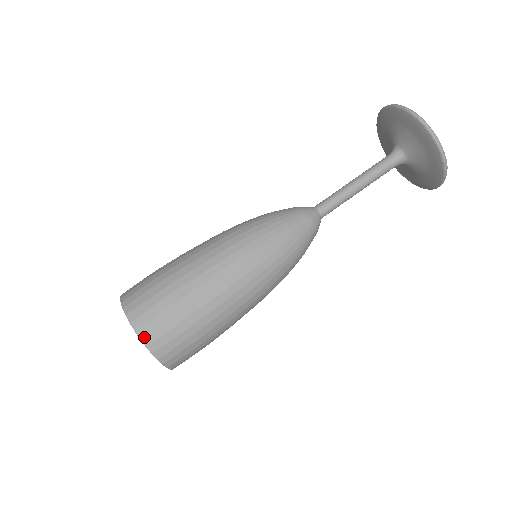
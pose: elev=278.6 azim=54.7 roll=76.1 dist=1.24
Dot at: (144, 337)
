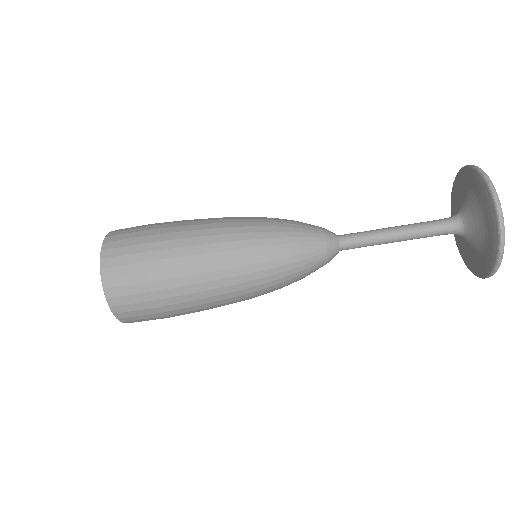
Dot at: occluded
